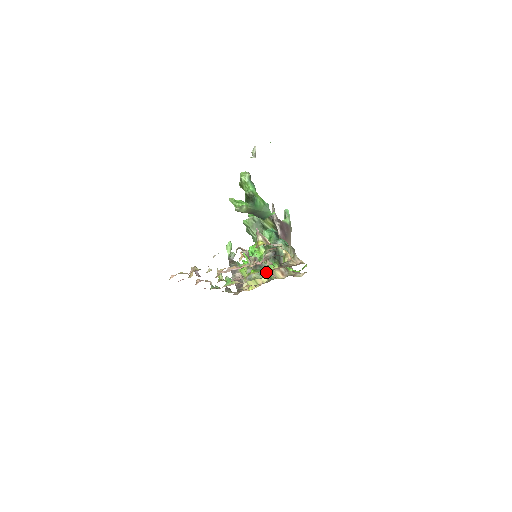
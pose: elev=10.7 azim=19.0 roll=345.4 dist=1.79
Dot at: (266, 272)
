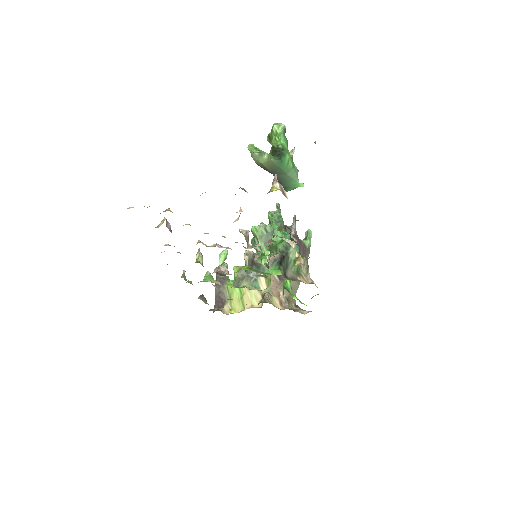
Dot at: (262, 285)
